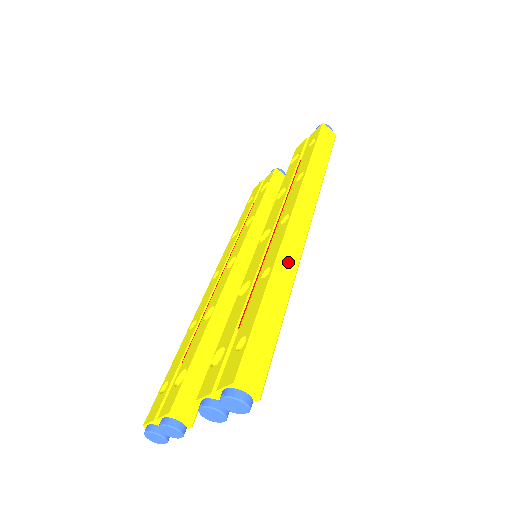
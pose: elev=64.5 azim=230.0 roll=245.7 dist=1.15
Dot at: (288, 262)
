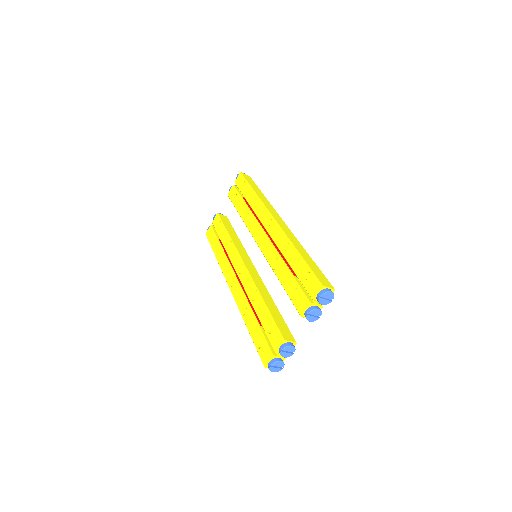
Dot at: (292, 237)
